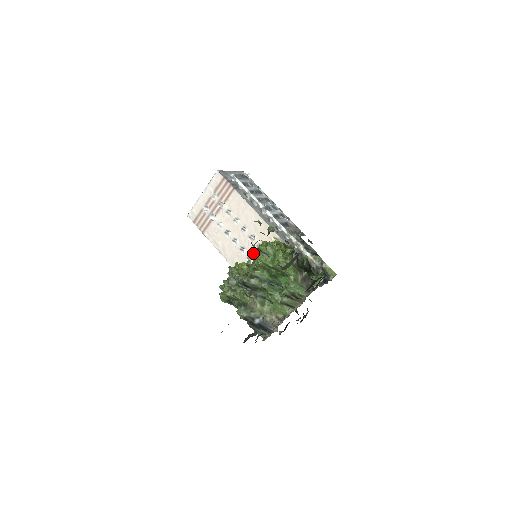
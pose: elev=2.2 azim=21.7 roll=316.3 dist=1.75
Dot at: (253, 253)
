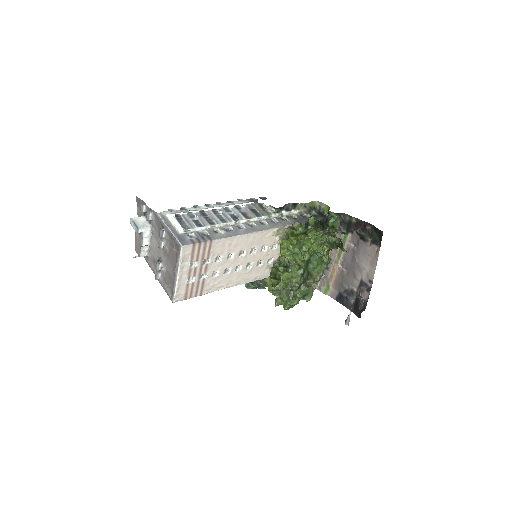
Dot at: (260, 258)
